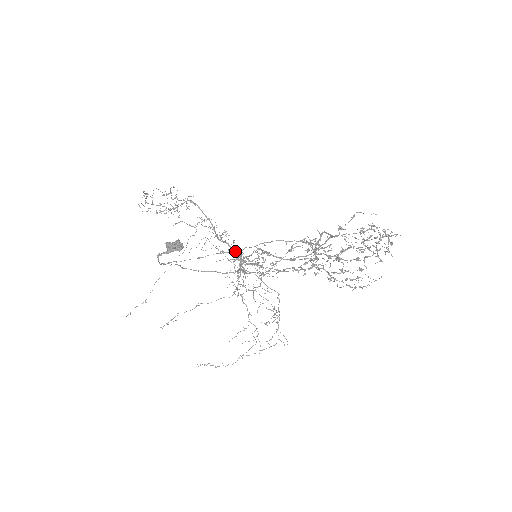
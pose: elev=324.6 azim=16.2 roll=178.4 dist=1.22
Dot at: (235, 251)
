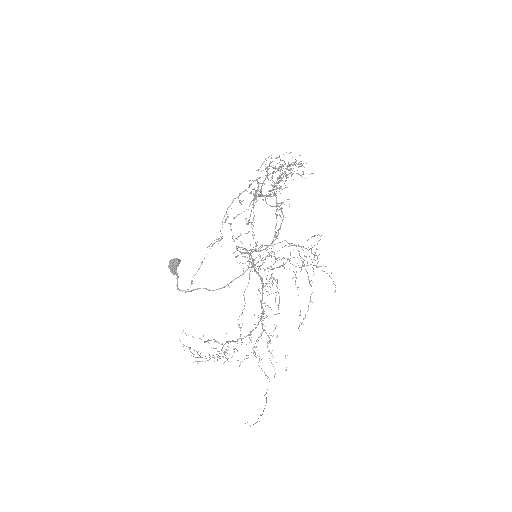
Dot at: (262, 292)
